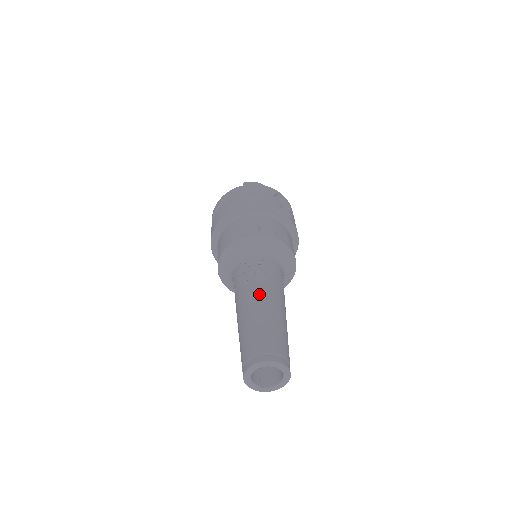
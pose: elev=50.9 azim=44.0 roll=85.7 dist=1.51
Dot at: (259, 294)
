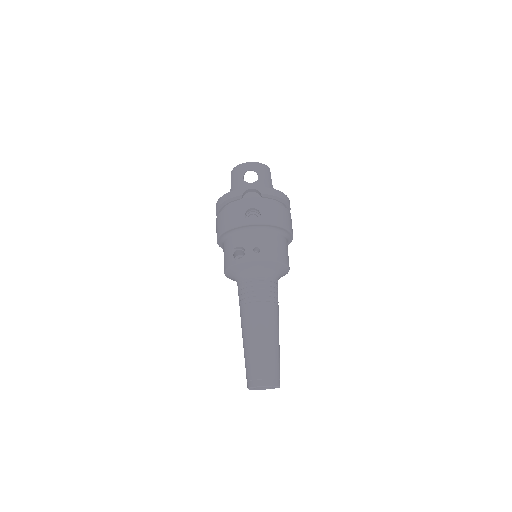
Dot at: (244, 323)
